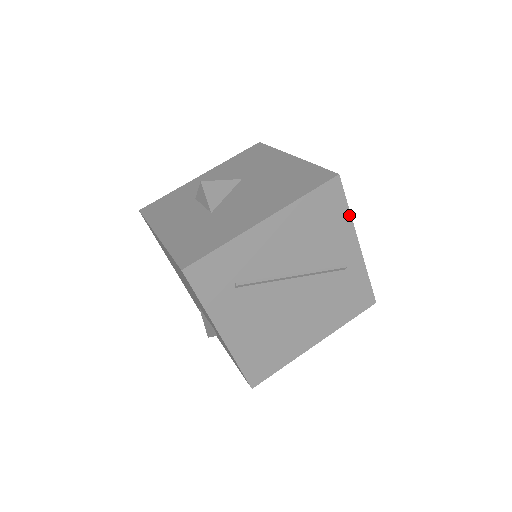
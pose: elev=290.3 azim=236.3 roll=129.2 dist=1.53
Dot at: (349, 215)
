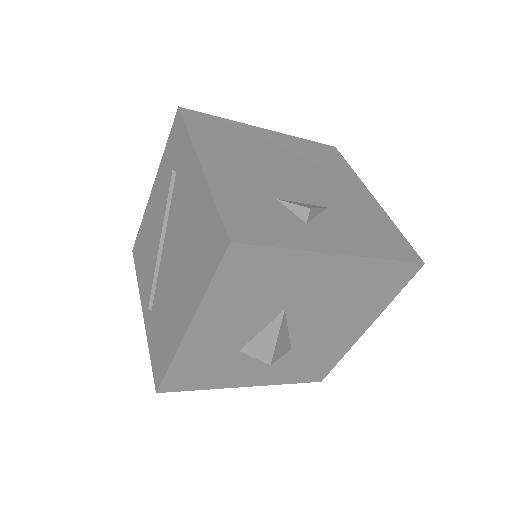
Dot at: (394, 227)
